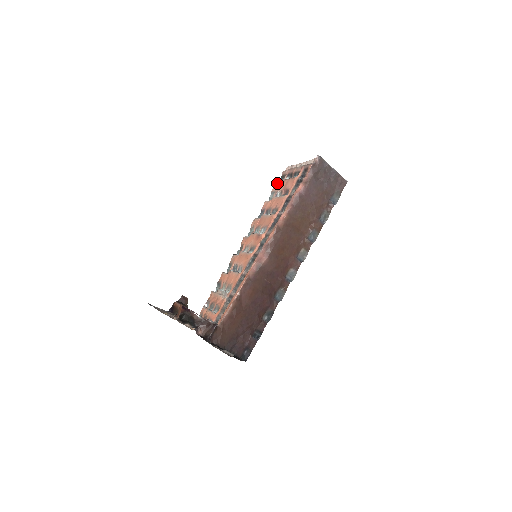
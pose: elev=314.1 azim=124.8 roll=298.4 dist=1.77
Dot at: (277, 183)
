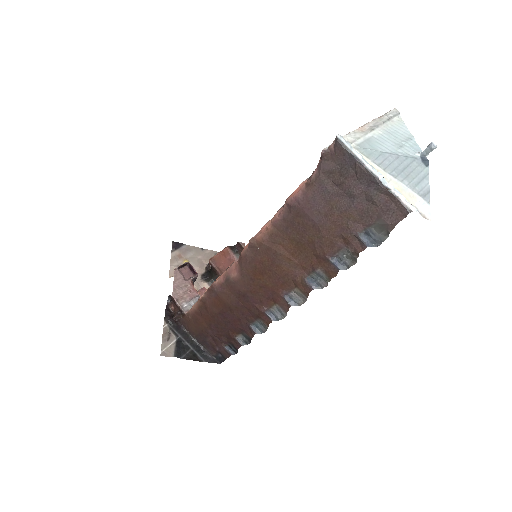
Dot at: occluded
